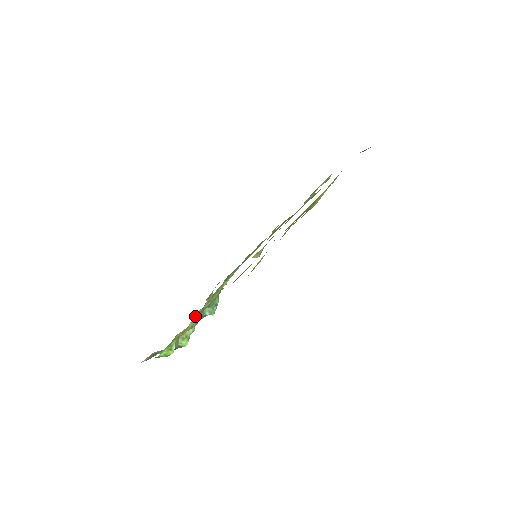
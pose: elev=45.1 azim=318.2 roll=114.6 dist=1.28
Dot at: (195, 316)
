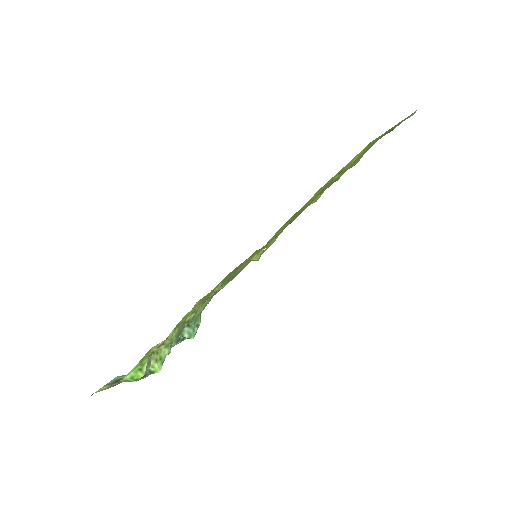
Dot at: (178, 324)
